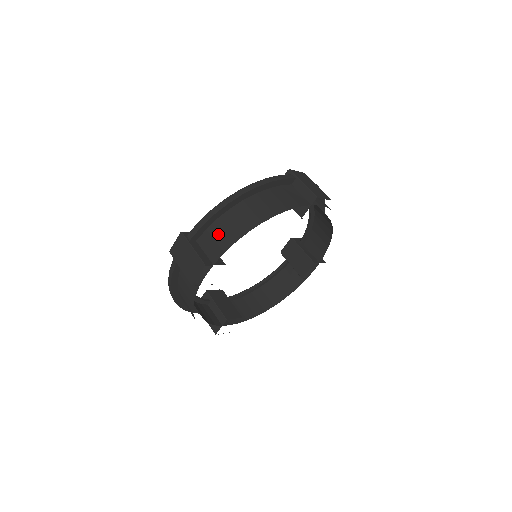
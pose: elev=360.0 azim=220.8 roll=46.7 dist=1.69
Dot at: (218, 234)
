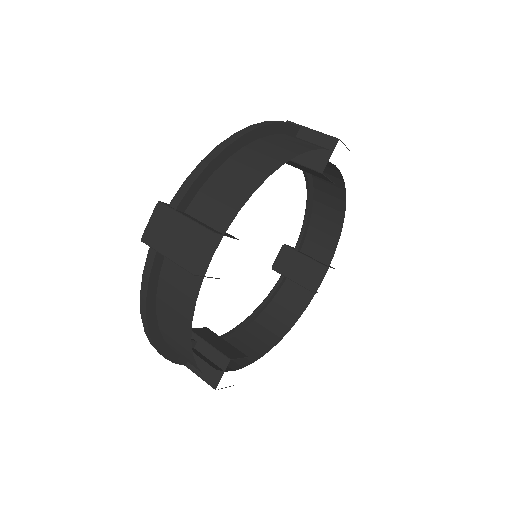
Dot at: (220, 191)
